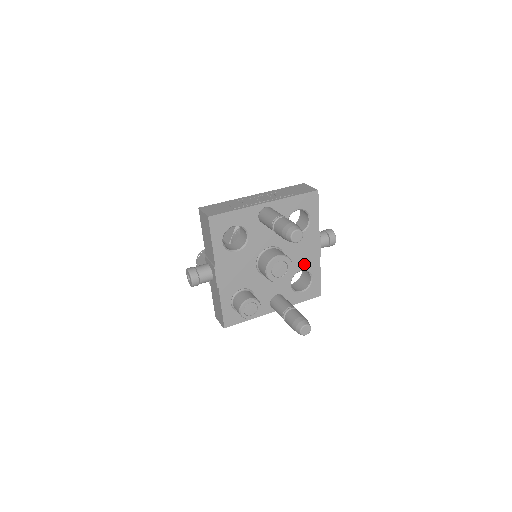
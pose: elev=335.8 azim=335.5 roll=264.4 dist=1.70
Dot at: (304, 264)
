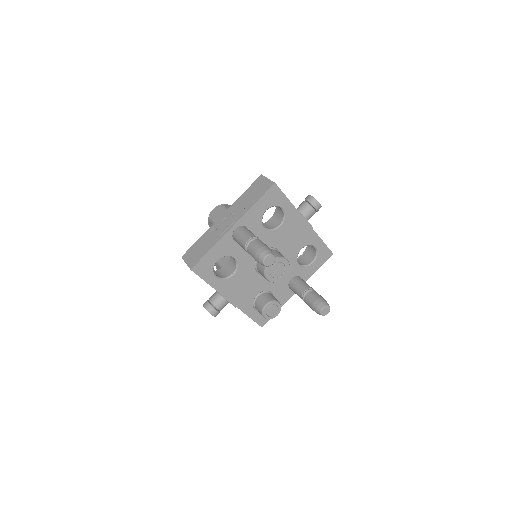
Dot at: (301, 243)
